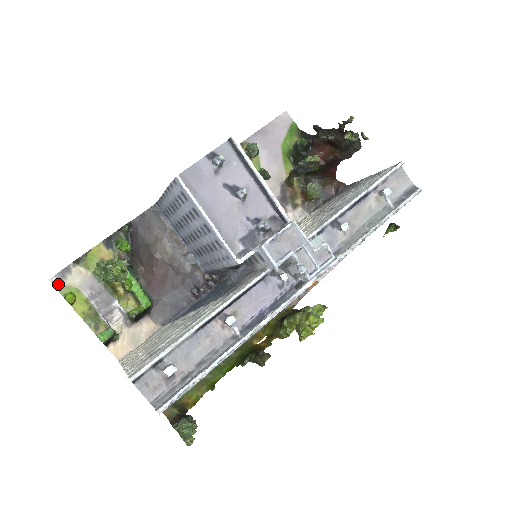
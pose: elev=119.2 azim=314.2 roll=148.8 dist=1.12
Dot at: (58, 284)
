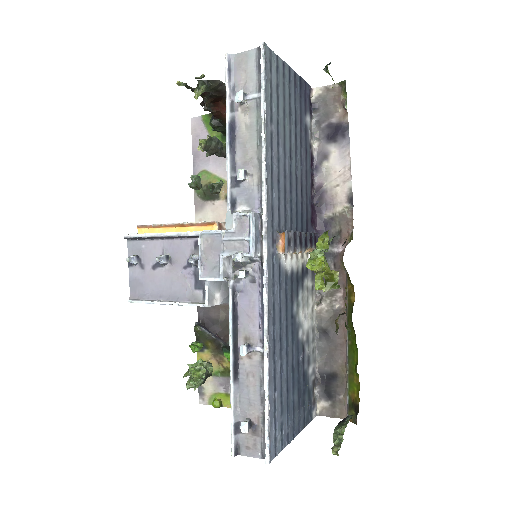
Dot at: (205, 401)
